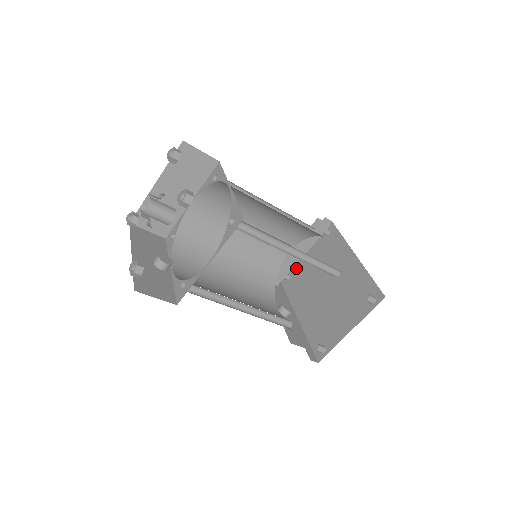
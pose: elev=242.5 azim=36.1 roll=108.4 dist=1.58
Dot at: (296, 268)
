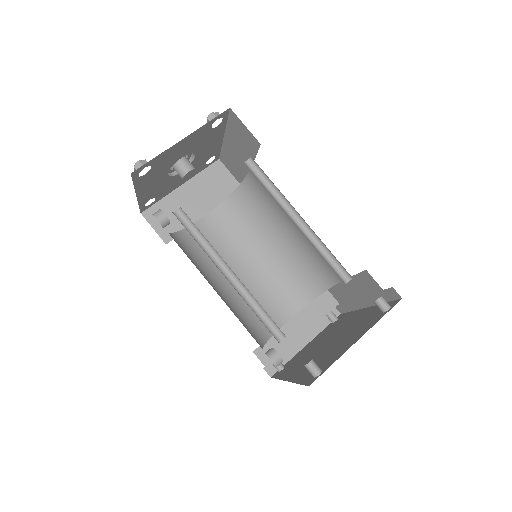
Dot at: (293, 358)
